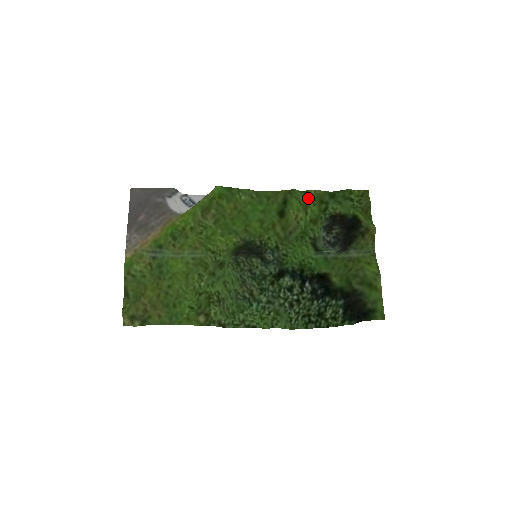
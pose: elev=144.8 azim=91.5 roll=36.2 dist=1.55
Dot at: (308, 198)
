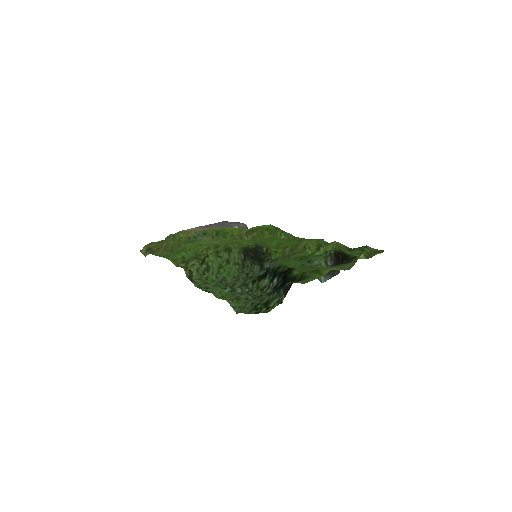
Dot at: (328, 244)
